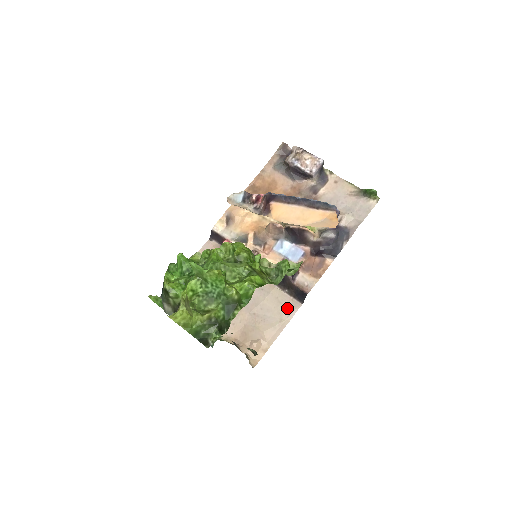
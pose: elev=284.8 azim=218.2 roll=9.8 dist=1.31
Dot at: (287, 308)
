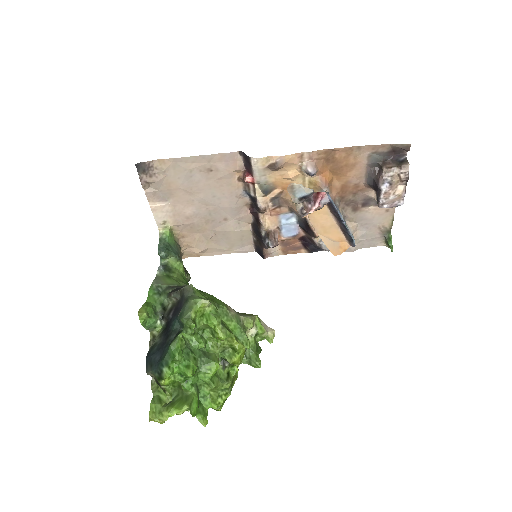
Dot at: (242, 246)
